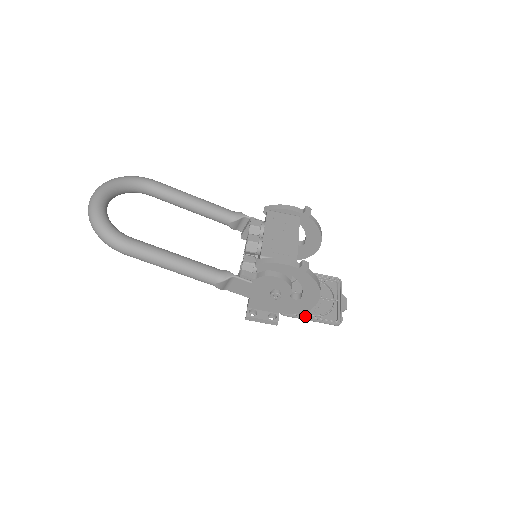
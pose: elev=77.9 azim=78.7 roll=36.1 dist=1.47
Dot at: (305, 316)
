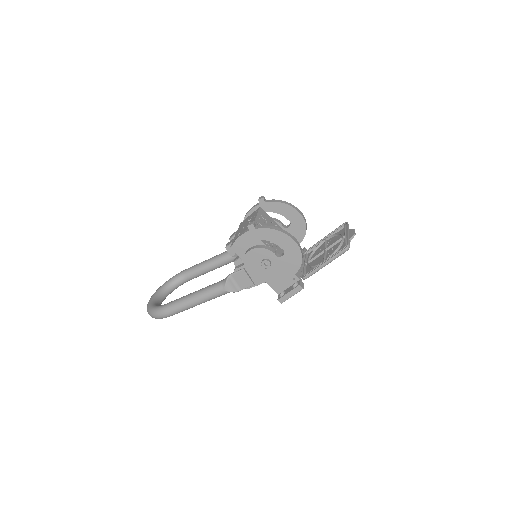
Dot at: (320, 265)
